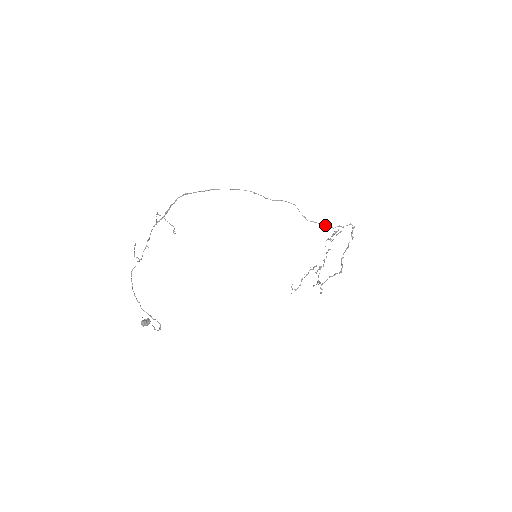
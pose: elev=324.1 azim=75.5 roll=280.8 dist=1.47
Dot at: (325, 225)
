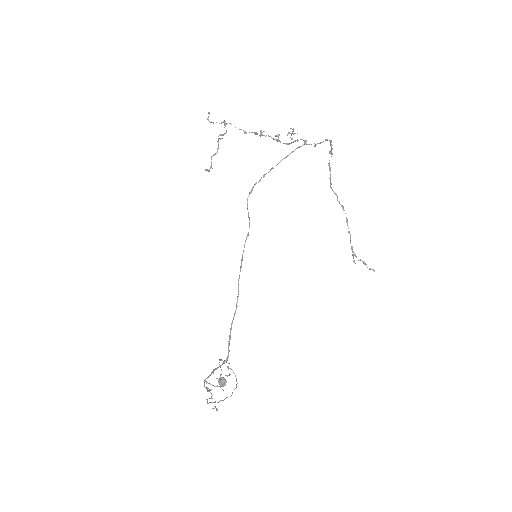
Dot at: occluded
